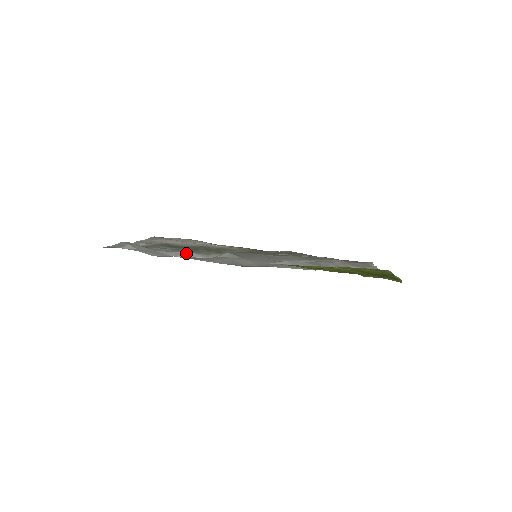
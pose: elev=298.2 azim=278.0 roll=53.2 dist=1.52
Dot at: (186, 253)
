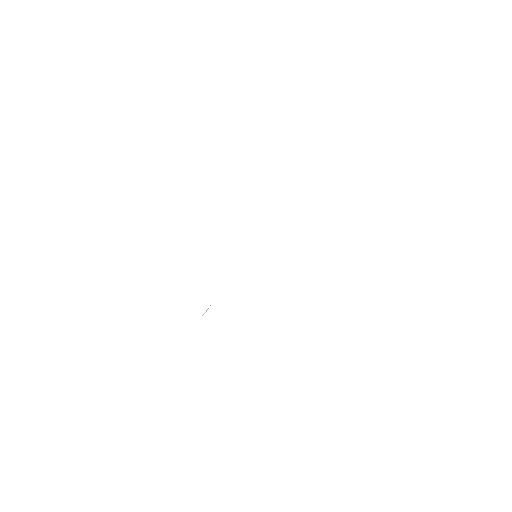
Dot at: occluded
